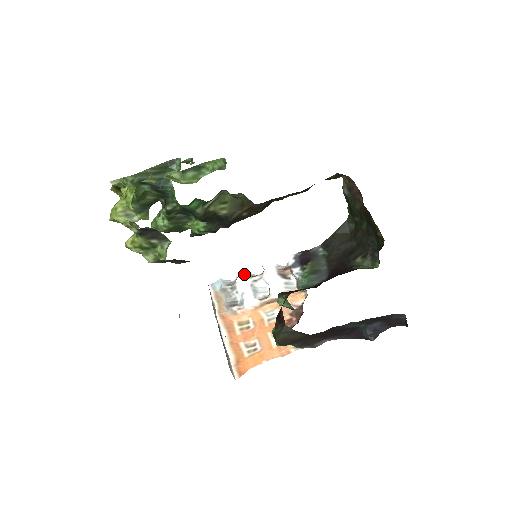
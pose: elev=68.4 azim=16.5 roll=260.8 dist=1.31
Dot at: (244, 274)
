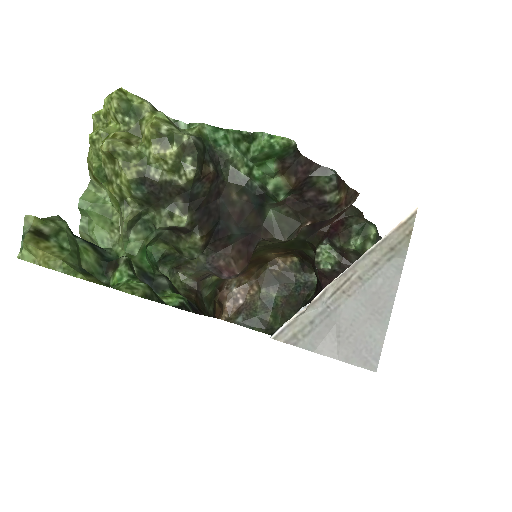
Dot at: occluded
